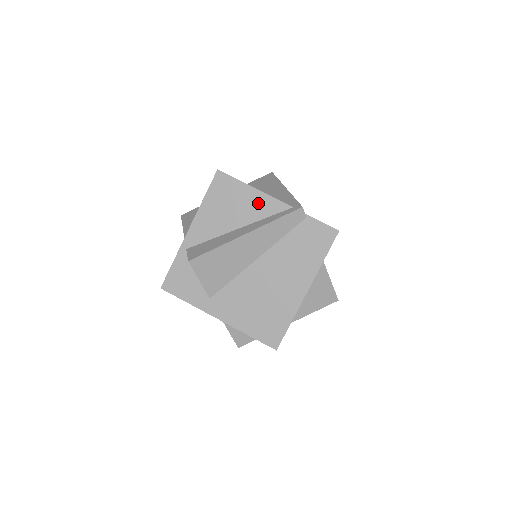
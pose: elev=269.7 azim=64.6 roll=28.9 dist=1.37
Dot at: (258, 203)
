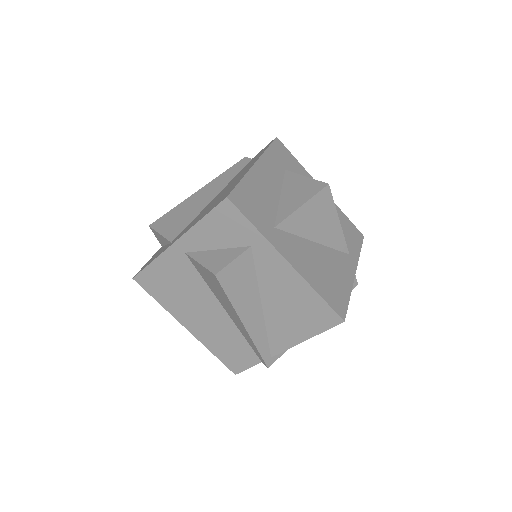
Dot at: occluded
